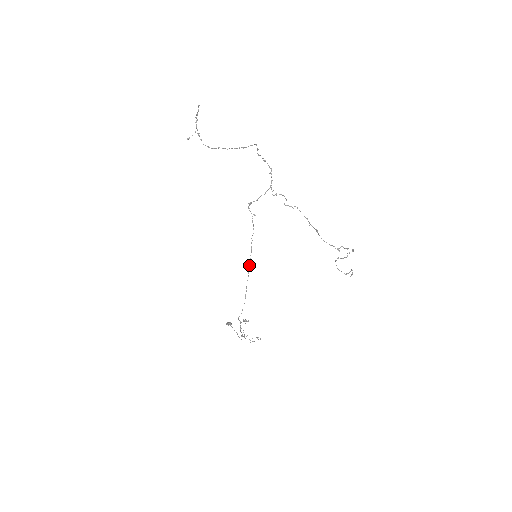
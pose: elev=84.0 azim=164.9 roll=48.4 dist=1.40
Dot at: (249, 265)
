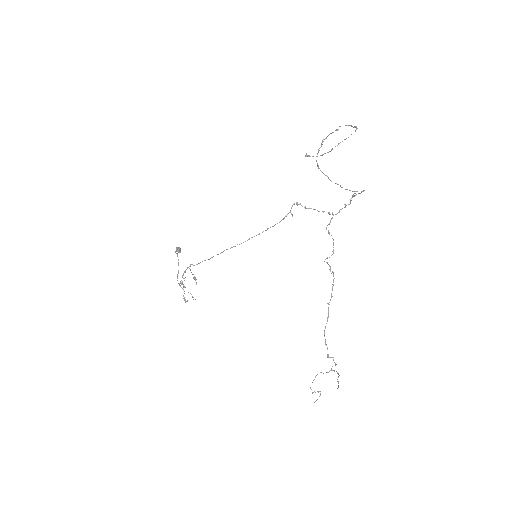
Dot at: occluded
